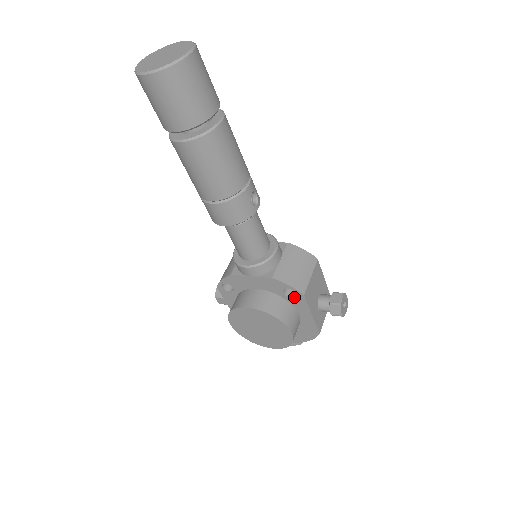
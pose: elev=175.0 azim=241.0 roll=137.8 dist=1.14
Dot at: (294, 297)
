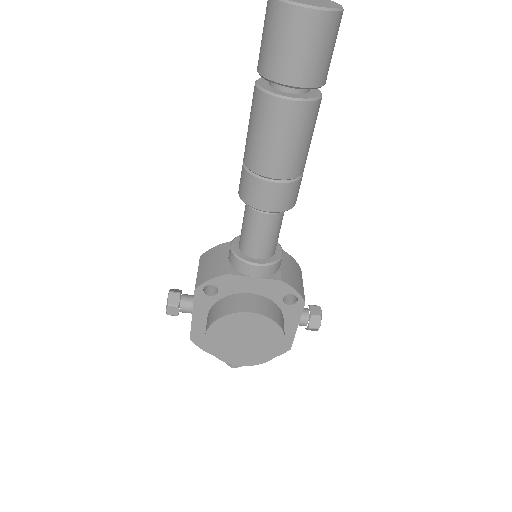
Dot at: (292, 304)
